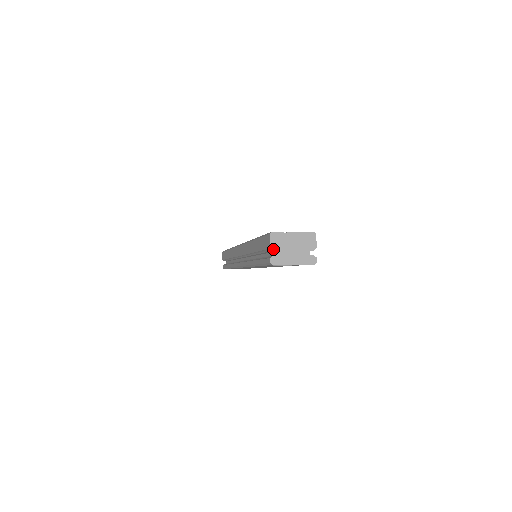
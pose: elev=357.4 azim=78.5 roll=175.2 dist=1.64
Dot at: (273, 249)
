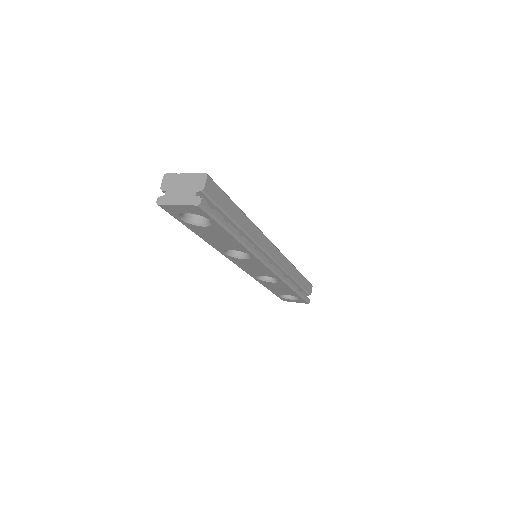
Dot at: (162, 189)
